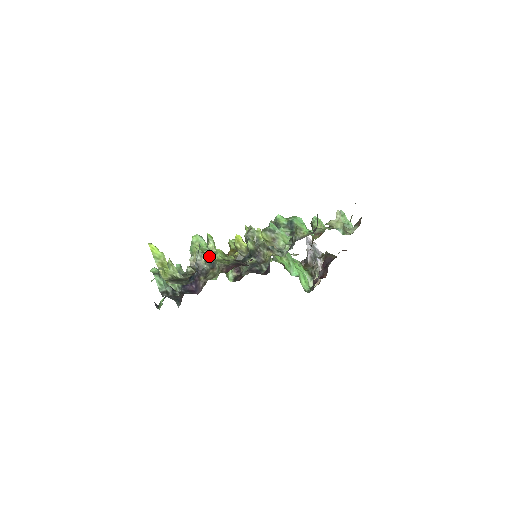
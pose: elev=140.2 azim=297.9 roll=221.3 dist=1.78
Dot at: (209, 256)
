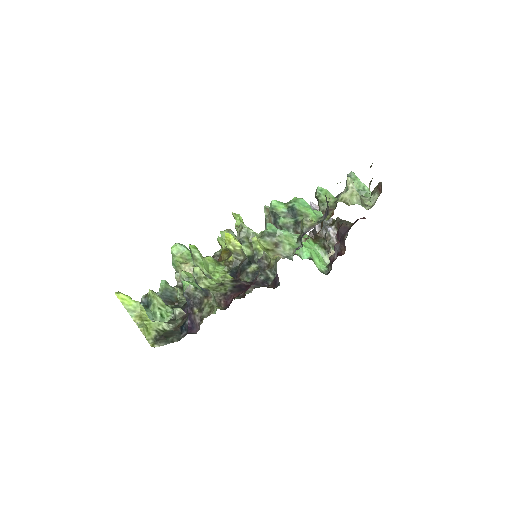
Dot at: (198, 285)
